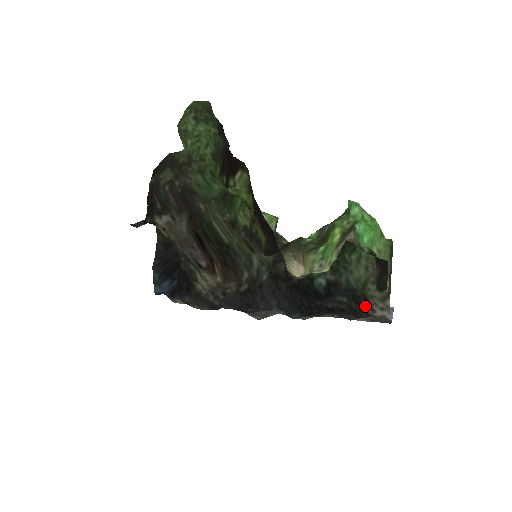
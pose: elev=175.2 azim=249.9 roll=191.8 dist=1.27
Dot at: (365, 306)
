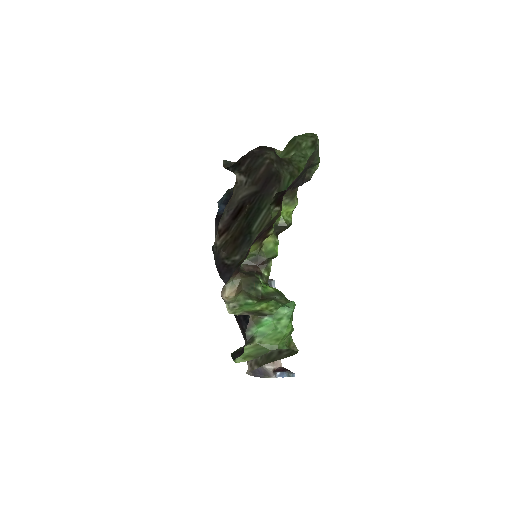
Dot at: occluded
